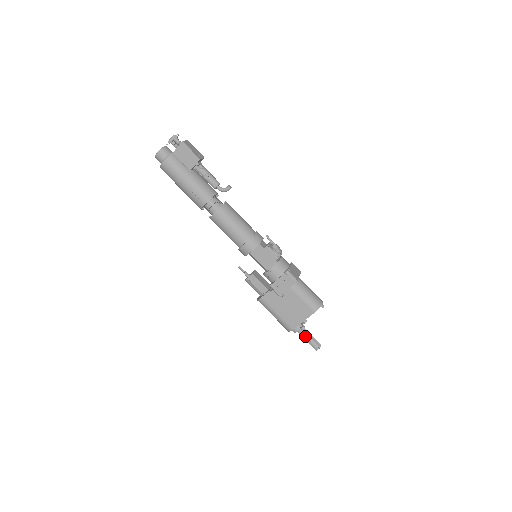
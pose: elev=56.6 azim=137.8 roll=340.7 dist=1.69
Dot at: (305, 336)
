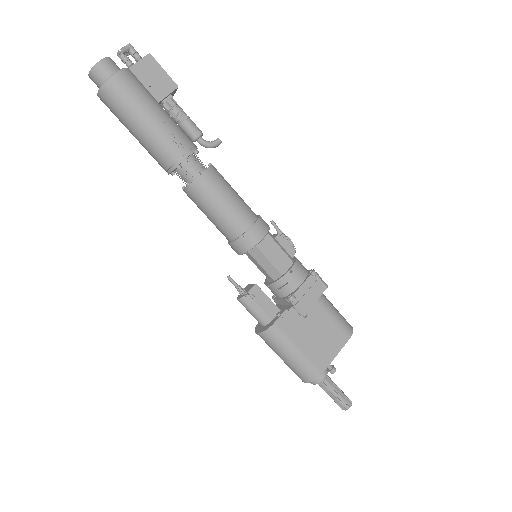
Dot at: (332, 386)
